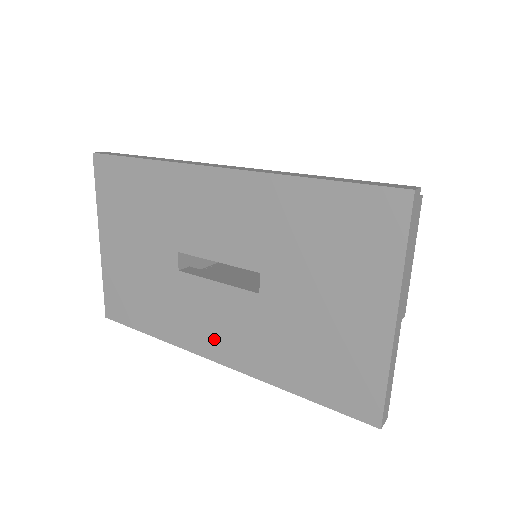
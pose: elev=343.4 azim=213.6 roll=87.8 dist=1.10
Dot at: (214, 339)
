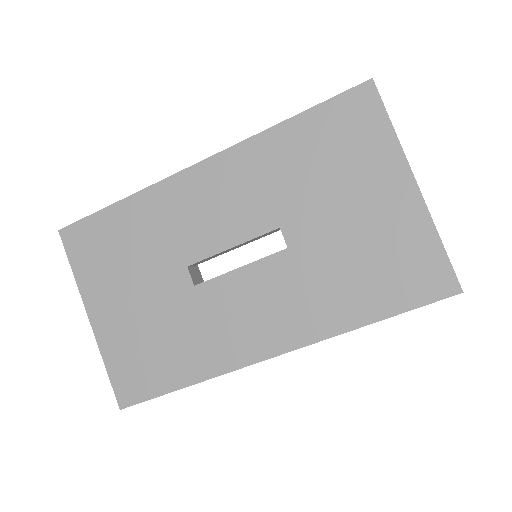
Dot at: (261, 332)
